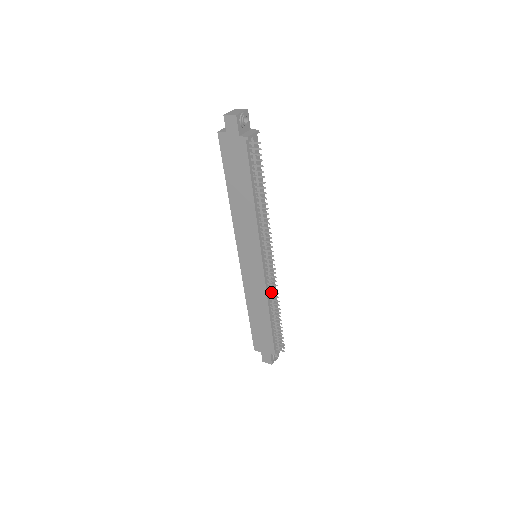
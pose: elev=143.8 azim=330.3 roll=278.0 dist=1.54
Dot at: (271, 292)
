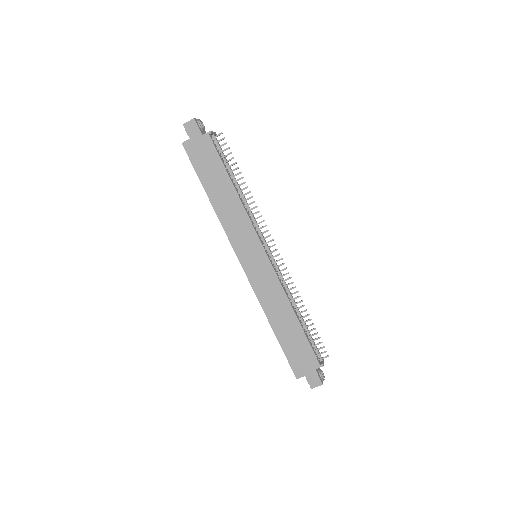
Dot at: (286, 285)
